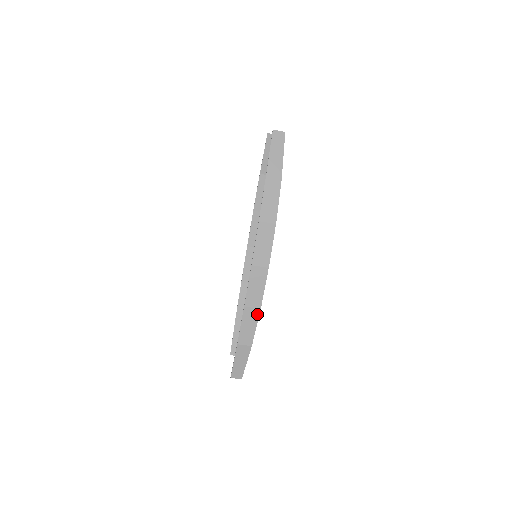
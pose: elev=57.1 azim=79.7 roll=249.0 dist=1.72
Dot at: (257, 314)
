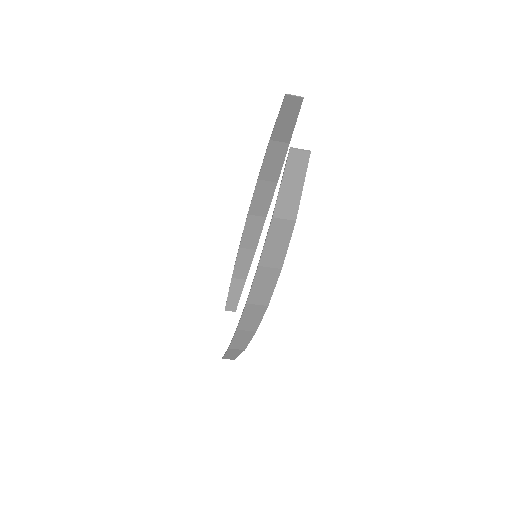
Dot at: (252, 334)
